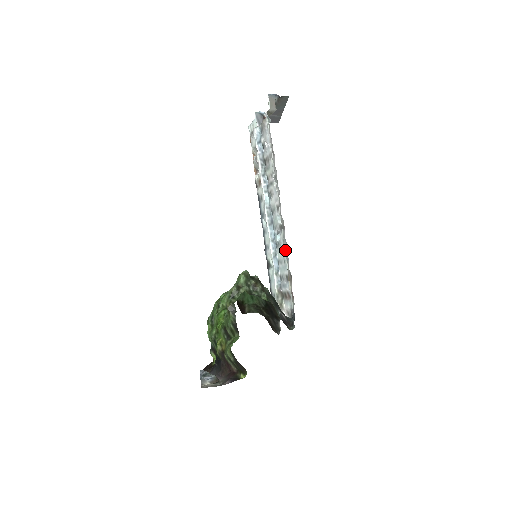
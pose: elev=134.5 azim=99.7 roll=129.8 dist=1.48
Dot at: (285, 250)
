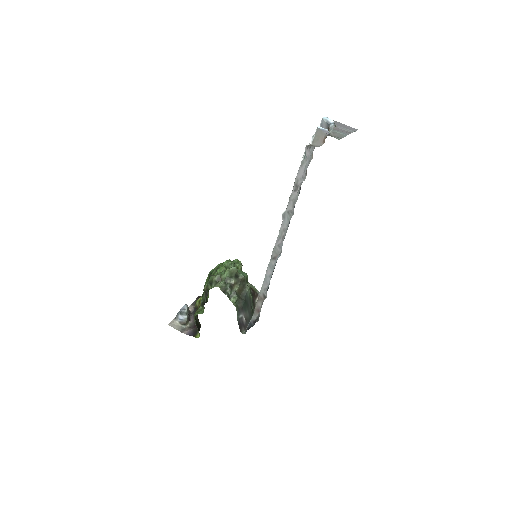
Dot at: (264, 278)
